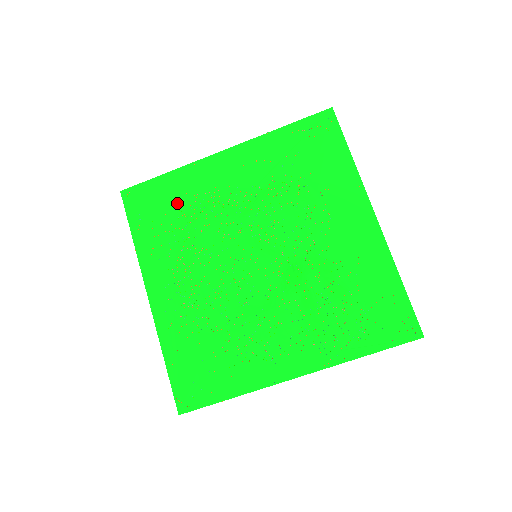
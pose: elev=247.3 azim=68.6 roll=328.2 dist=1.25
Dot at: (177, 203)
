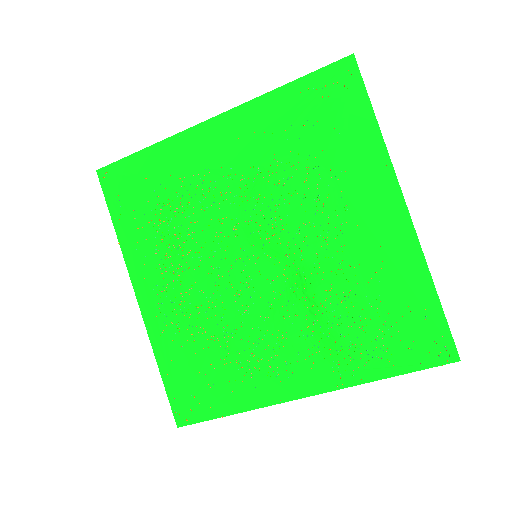
Dot at: (161, 188)
